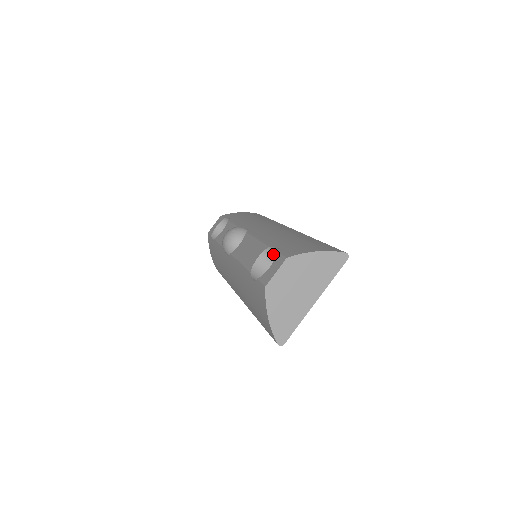
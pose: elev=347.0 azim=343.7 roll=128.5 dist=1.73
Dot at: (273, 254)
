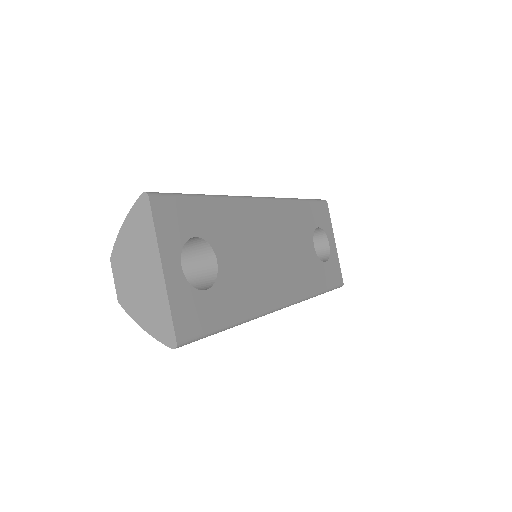
Dot at: occluded
